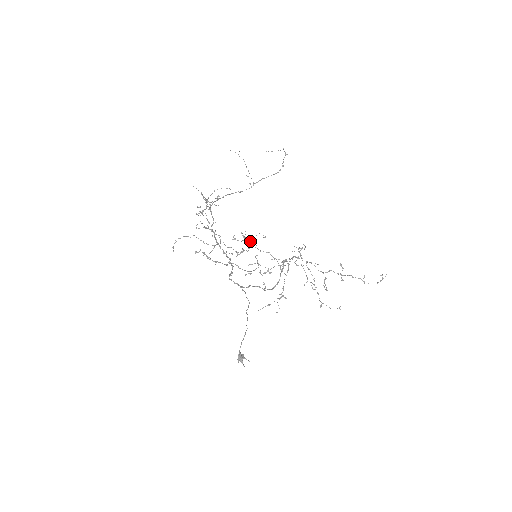
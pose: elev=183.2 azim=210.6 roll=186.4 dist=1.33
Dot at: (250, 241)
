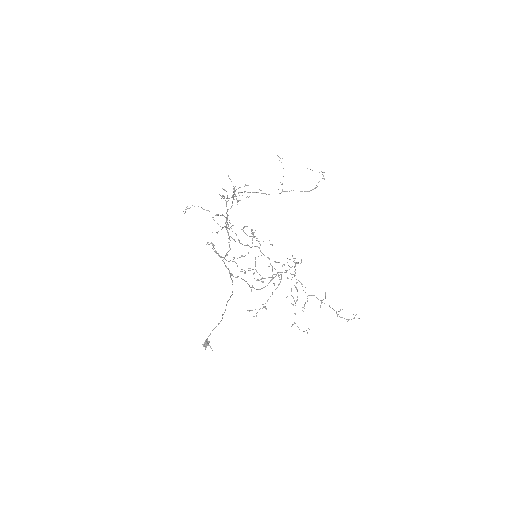
Dot at: (256, 240)
